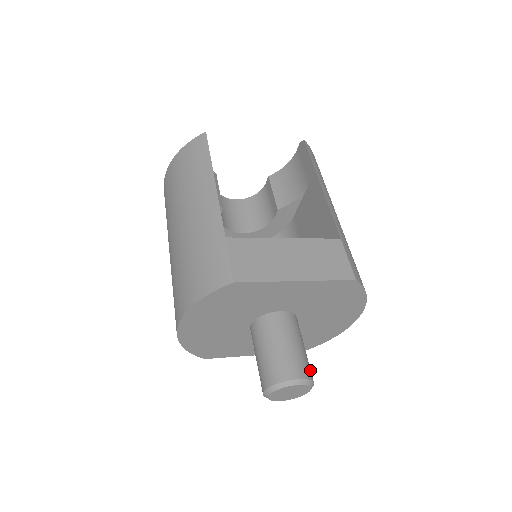
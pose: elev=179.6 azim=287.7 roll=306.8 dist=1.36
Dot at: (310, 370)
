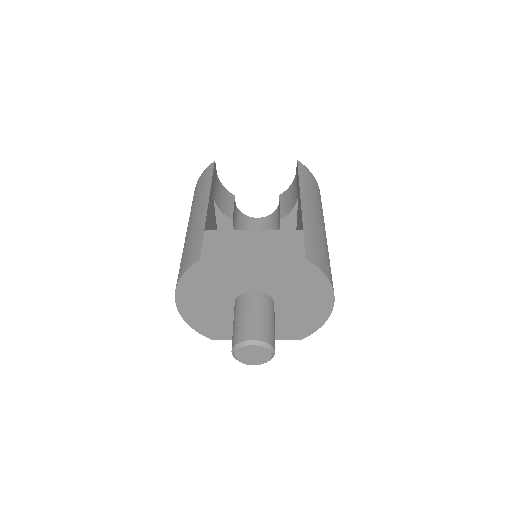
Dot at: (271, 337)
